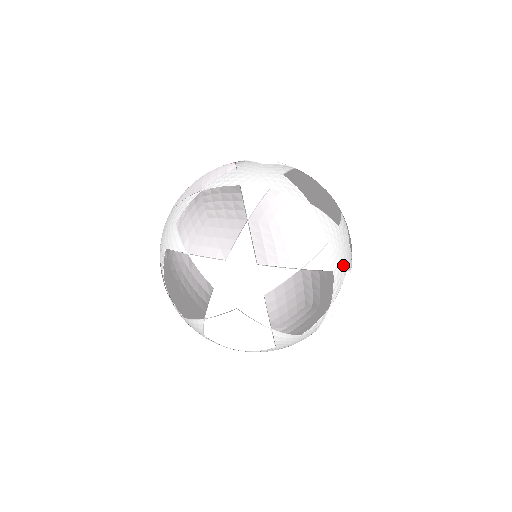
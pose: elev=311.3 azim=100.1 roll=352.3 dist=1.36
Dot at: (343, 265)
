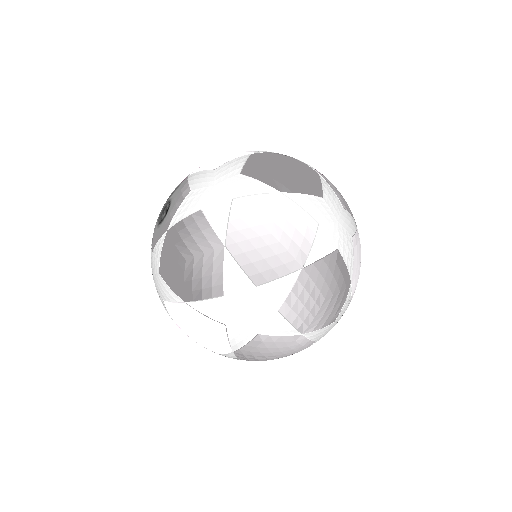
Dot at: occluded
